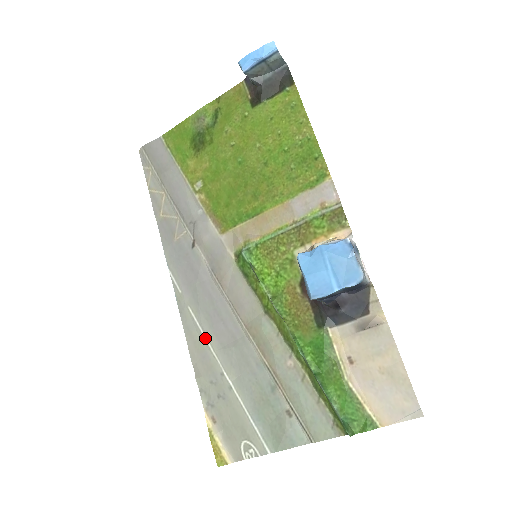
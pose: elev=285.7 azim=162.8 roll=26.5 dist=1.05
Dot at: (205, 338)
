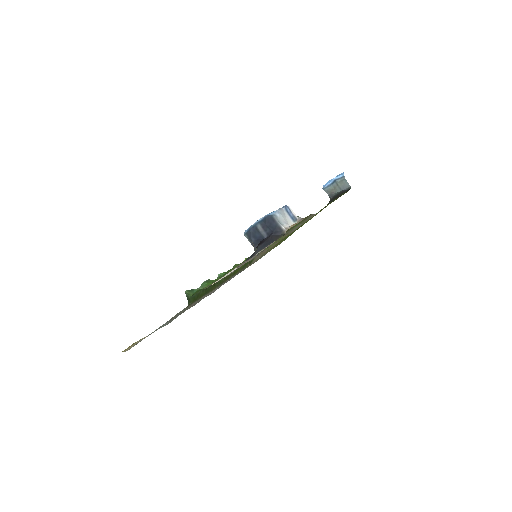
Dot at: occluded
